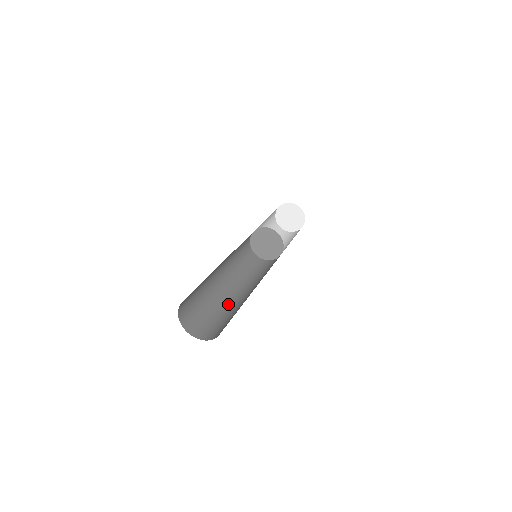
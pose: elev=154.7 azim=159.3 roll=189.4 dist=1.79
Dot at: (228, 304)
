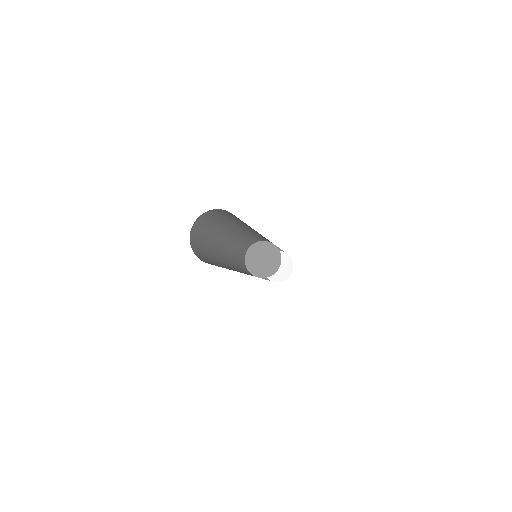
Dot at: occluded
